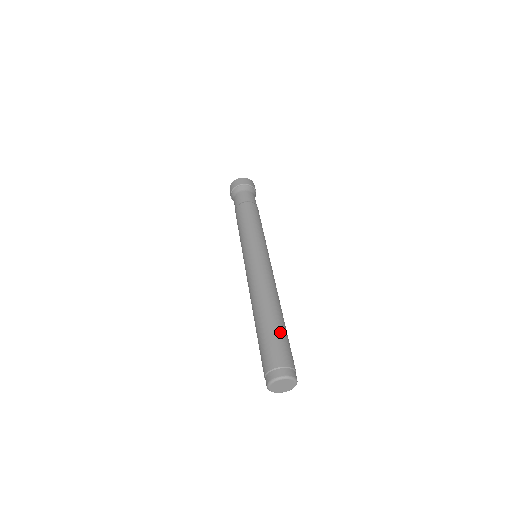
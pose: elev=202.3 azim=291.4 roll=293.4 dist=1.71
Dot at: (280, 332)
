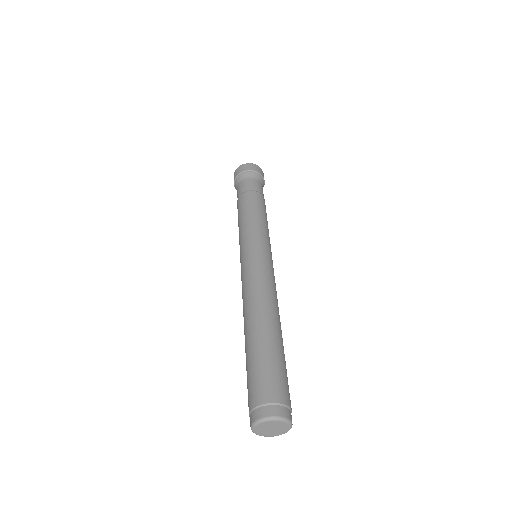
Dot at: (266, 354)
